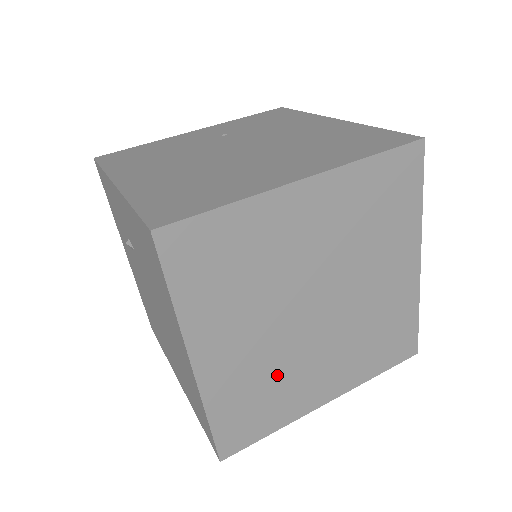
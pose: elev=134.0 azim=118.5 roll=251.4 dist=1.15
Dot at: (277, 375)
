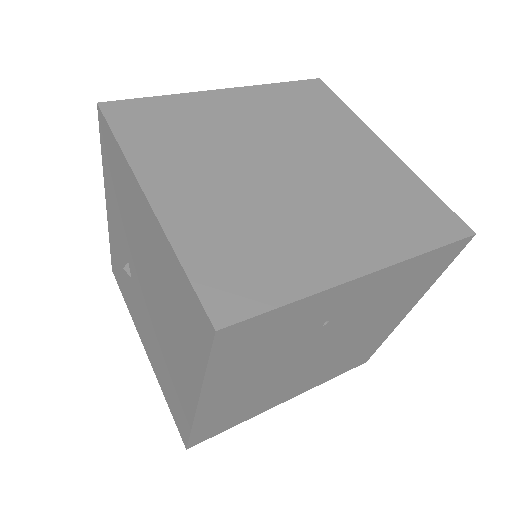
Dot at: (263, 225)
